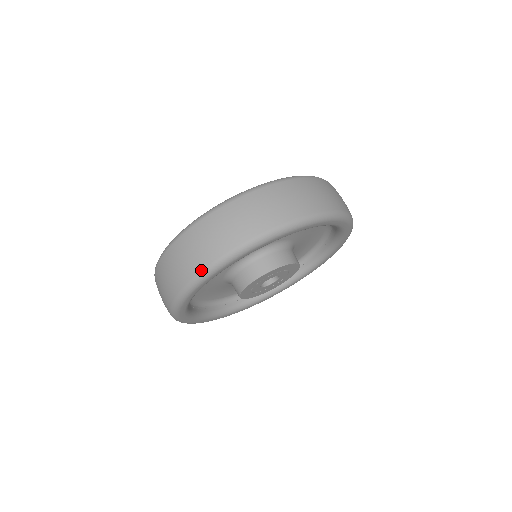
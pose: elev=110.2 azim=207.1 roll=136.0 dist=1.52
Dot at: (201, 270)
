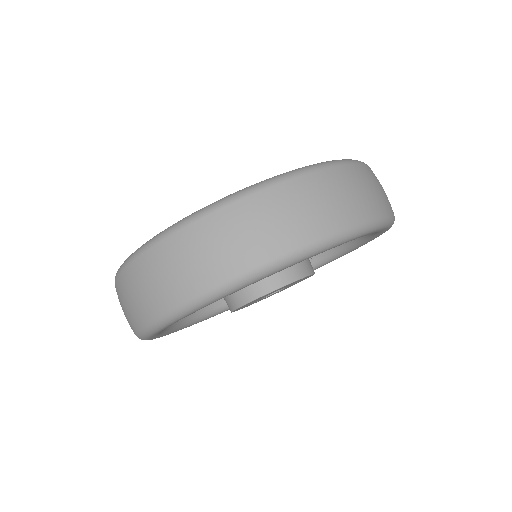
Dot at: occluded
